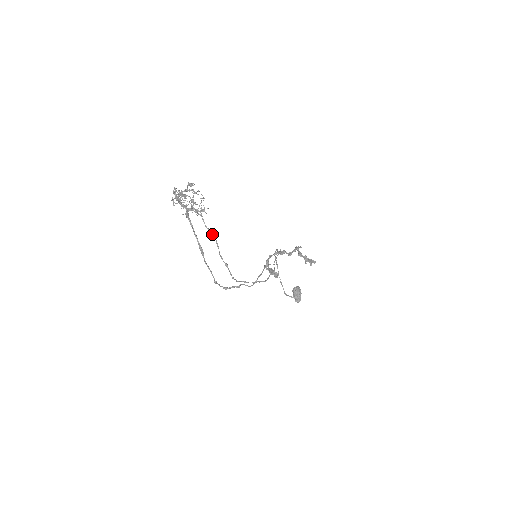
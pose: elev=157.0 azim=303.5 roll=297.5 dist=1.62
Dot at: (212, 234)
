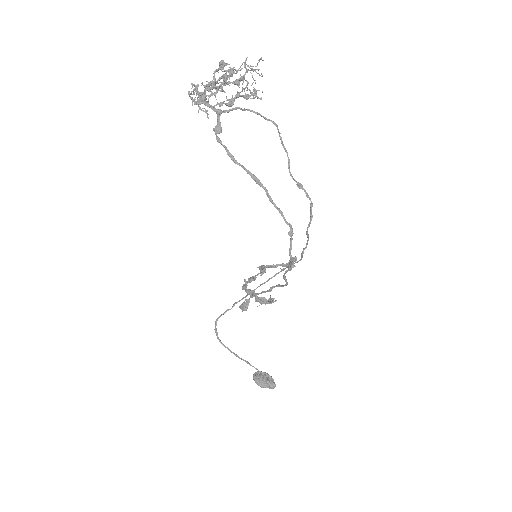
Dot at: (277, 126)
